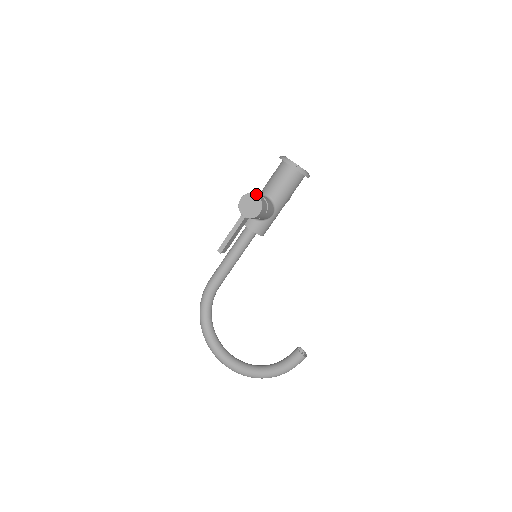
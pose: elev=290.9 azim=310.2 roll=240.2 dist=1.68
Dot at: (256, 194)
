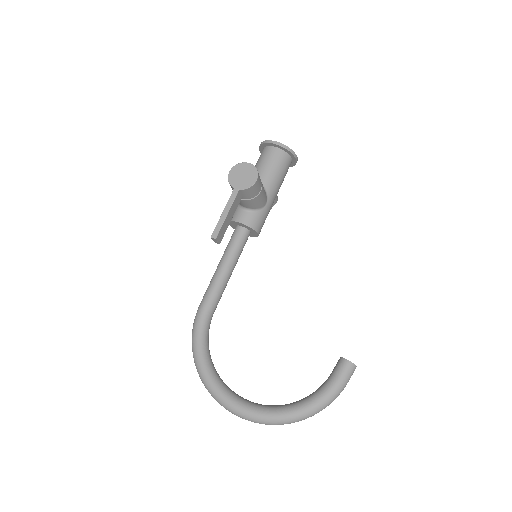
Dot at: (247, 163)
